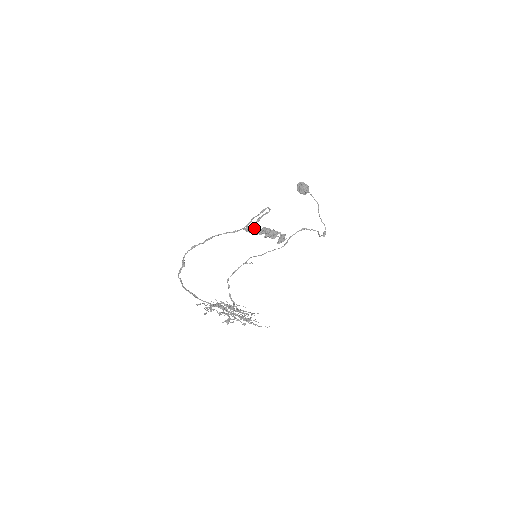
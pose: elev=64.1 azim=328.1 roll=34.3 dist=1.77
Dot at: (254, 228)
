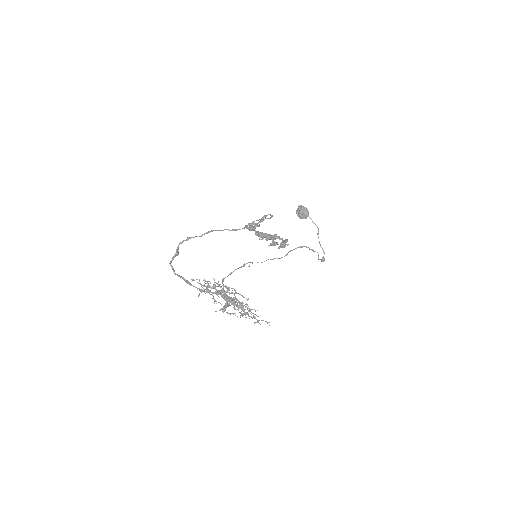
Dot at: (257, 225)
